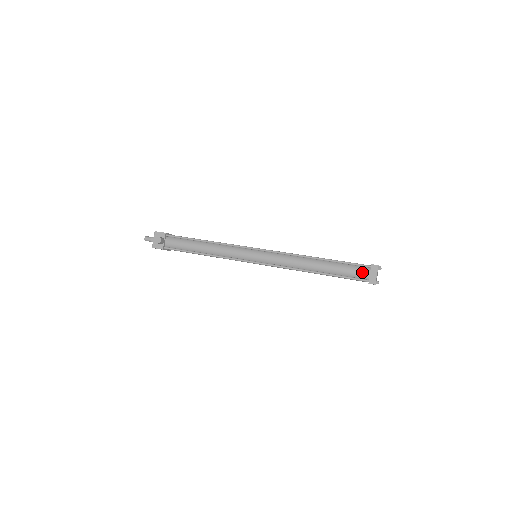
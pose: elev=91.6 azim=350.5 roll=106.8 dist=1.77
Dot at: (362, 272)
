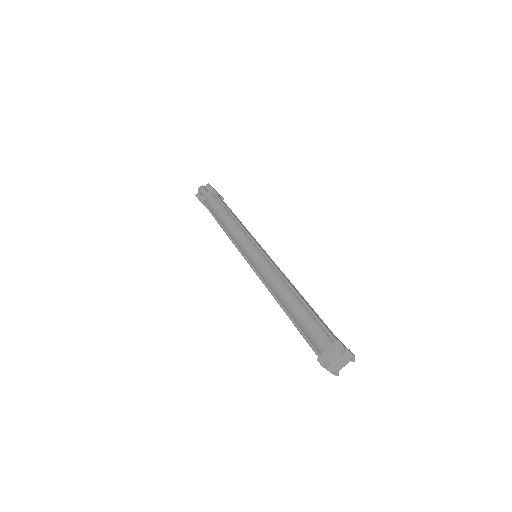
Dot at: (322, 341)
